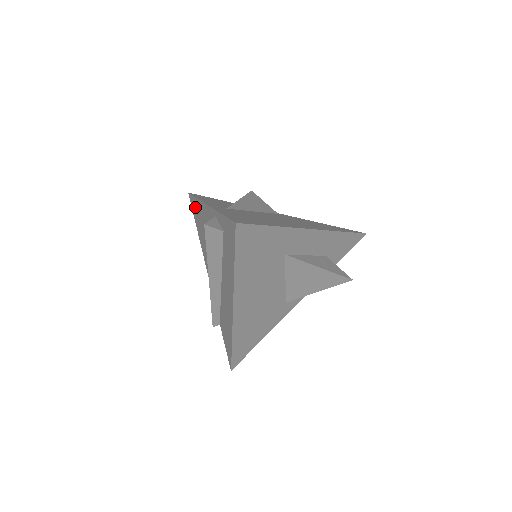
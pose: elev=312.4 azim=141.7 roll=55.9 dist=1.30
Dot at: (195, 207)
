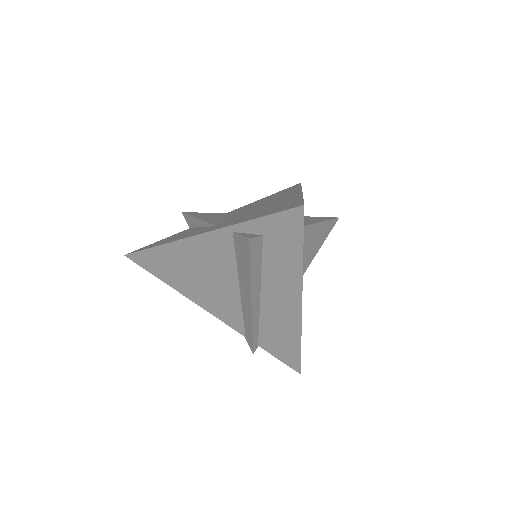
Dot at: (154, 259)
